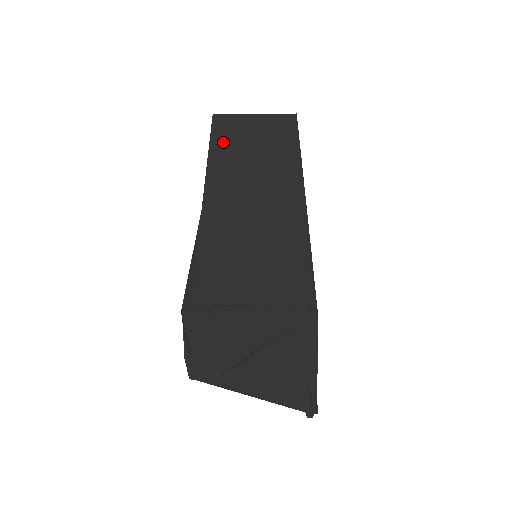
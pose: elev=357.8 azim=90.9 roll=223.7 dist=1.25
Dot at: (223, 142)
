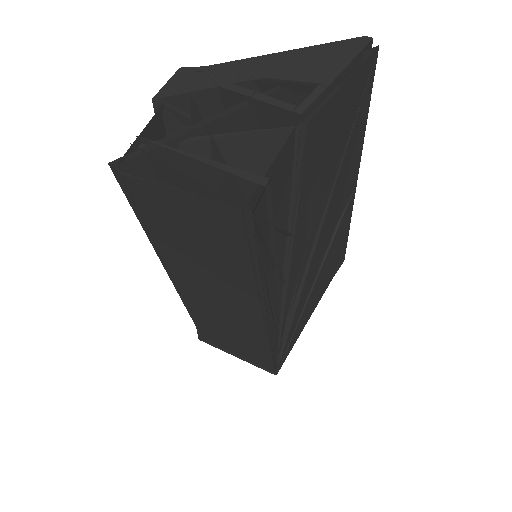
Dot at: (157, 230)
